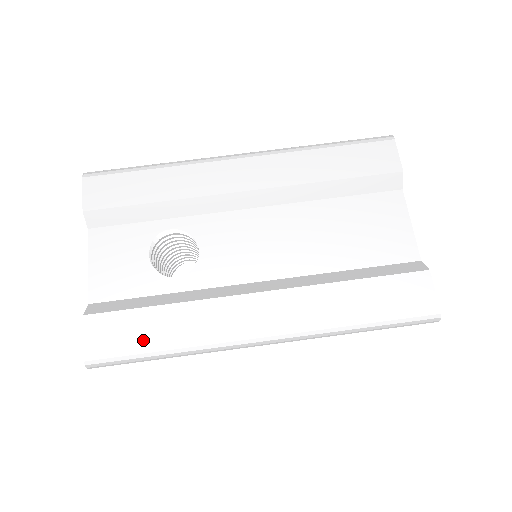
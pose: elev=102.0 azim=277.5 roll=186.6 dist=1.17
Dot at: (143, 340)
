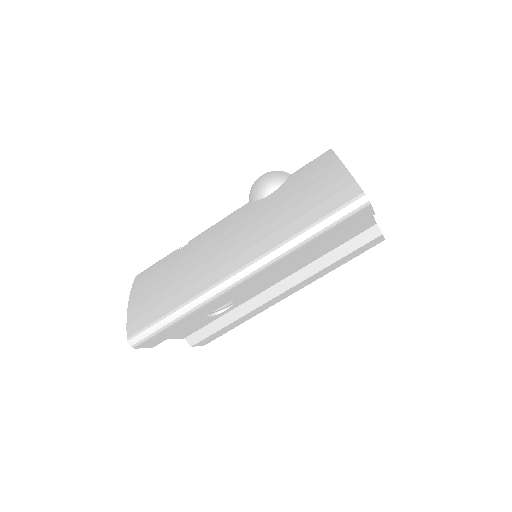
Dot at: (229, 330)
